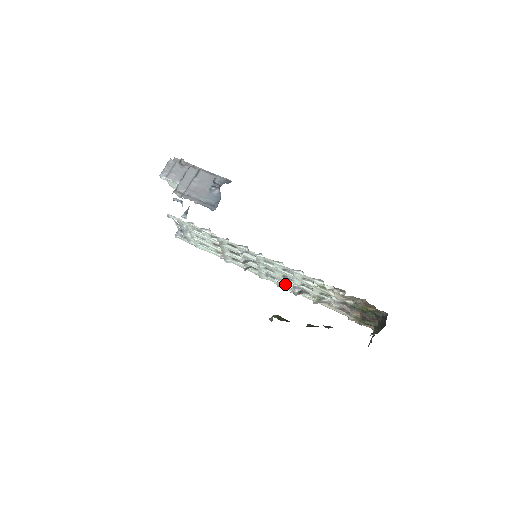
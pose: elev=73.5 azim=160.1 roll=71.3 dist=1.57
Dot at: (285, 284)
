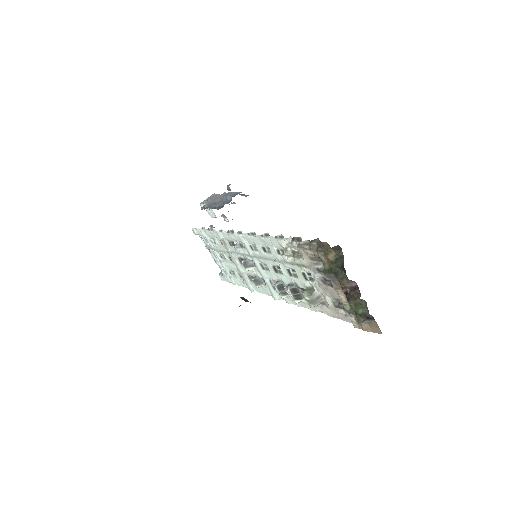
Dot at: occluded
